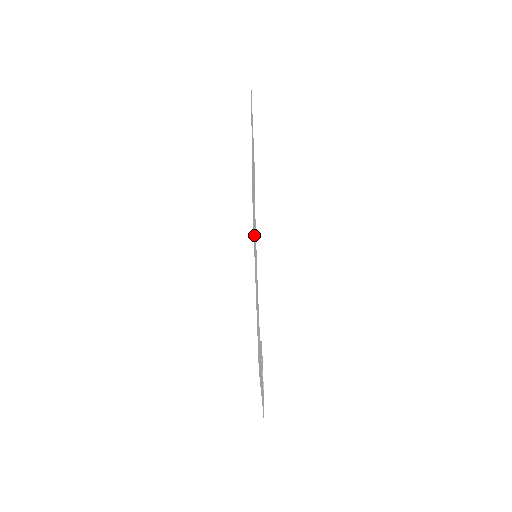
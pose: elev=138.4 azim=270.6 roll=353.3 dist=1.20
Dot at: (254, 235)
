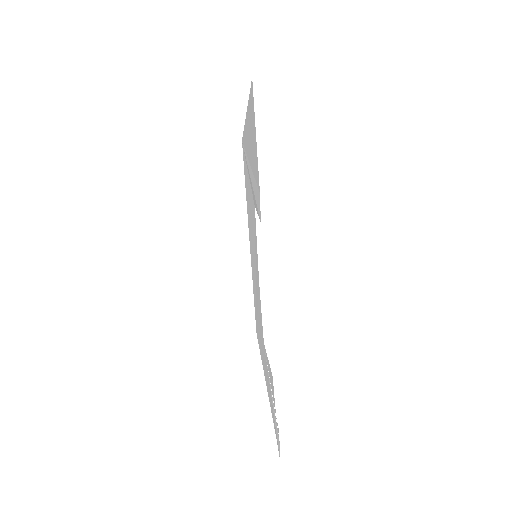
Dot at: (250, 216)
